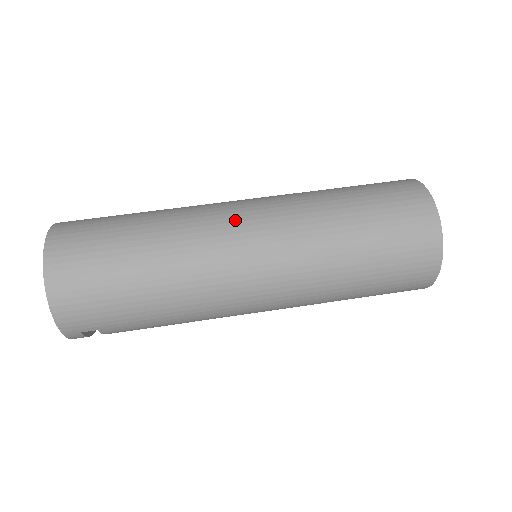
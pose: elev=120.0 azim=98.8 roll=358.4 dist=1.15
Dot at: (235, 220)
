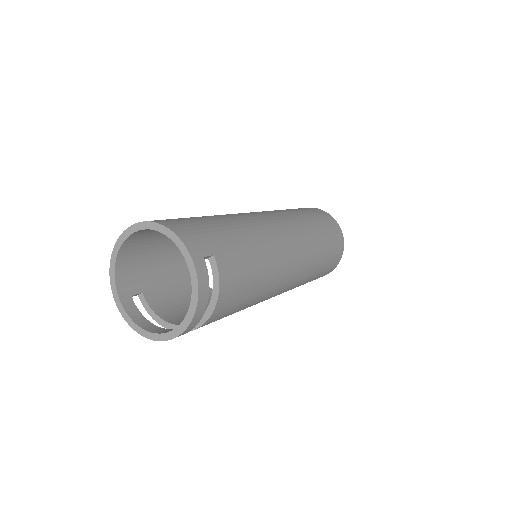
Dot at: occluded
